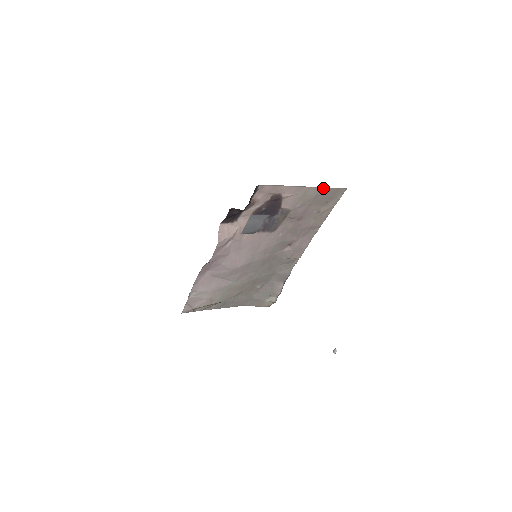
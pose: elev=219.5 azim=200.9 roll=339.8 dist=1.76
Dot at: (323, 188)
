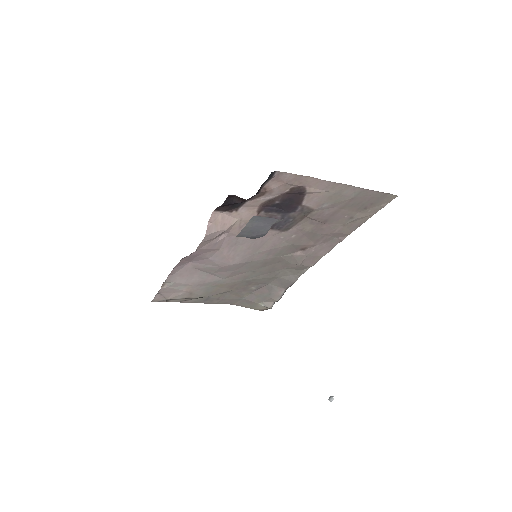
Dot at: (366, 190)
